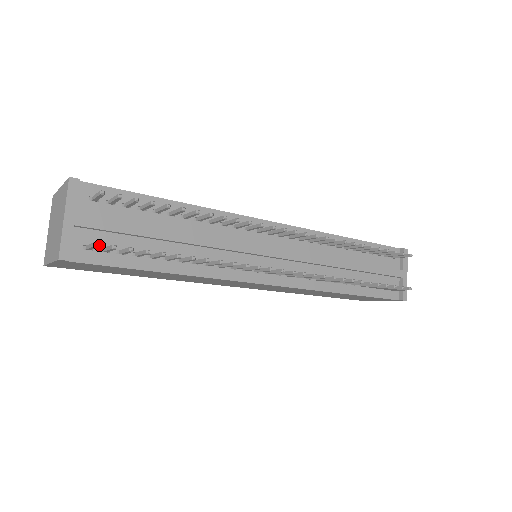
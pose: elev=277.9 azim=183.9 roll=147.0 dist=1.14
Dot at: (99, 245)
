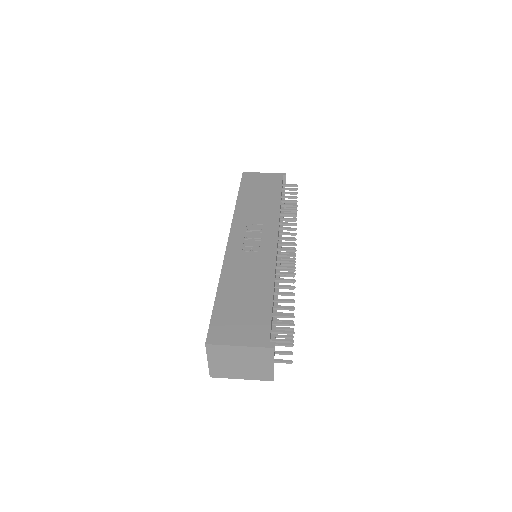
Dot at: occluded
